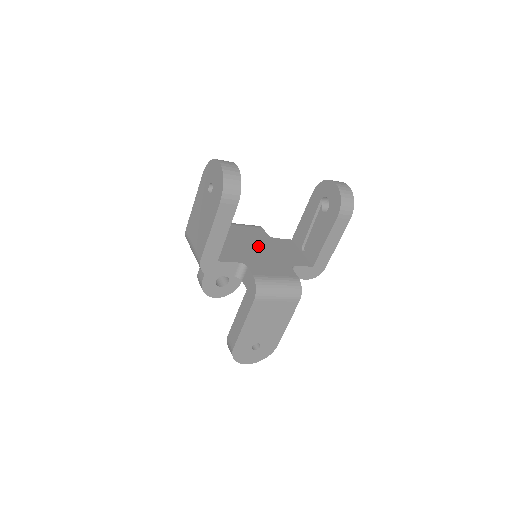
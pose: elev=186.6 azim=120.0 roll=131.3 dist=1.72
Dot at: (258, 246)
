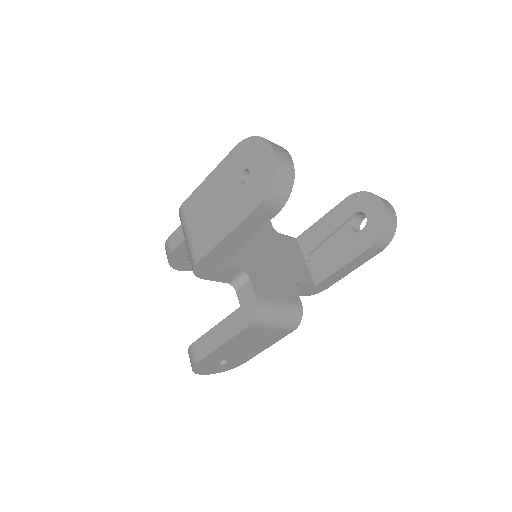
Dot at: (262, 245)
